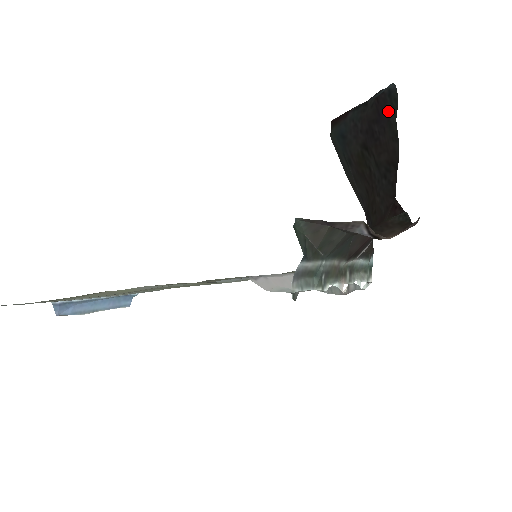
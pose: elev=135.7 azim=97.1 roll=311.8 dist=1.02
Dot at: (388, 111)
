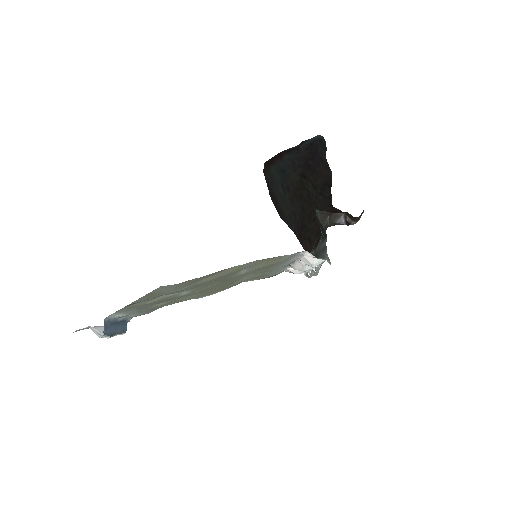
Dot at: (320, 152)
